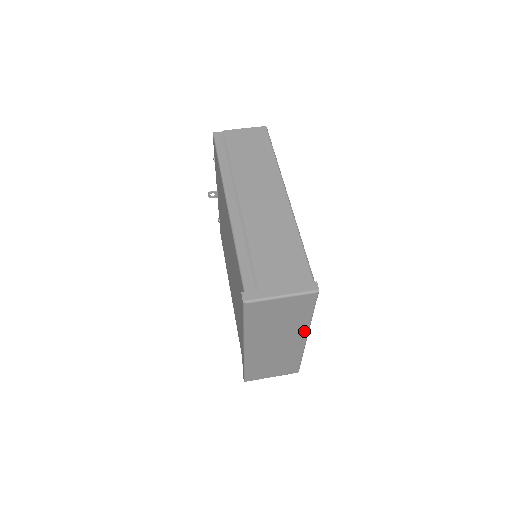
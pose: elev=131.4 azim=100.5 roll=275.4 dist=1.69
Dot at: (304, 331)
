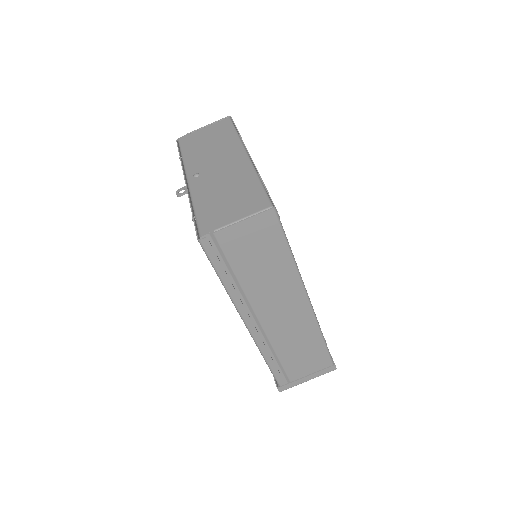
Dot at: occluded
